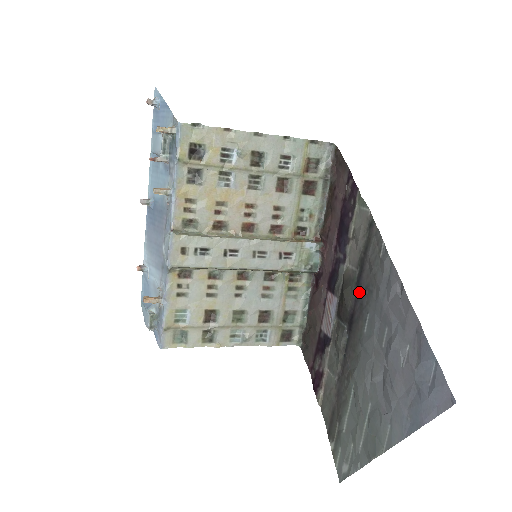
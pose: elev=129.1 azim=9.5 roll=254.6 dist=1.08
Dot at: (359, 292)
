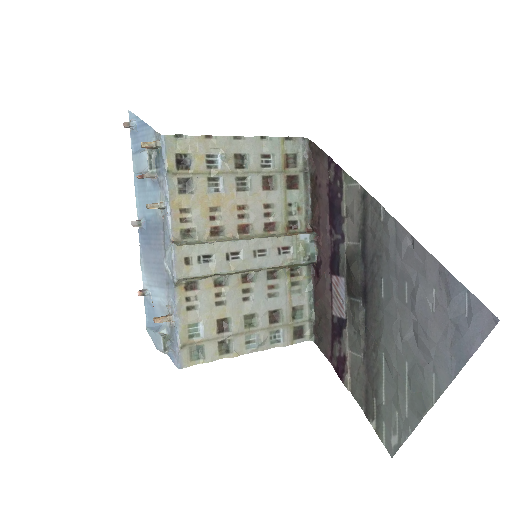
Dot at: (367, 262)
